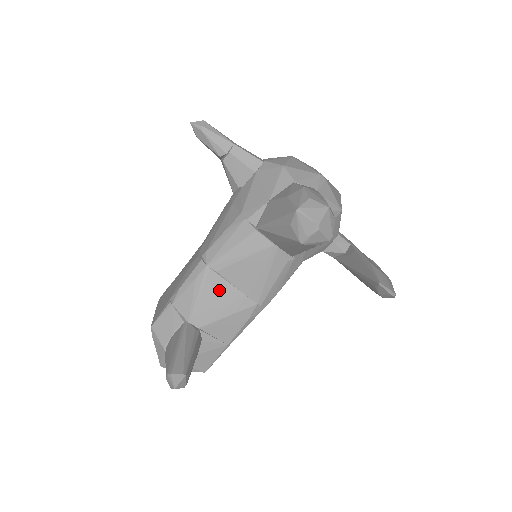
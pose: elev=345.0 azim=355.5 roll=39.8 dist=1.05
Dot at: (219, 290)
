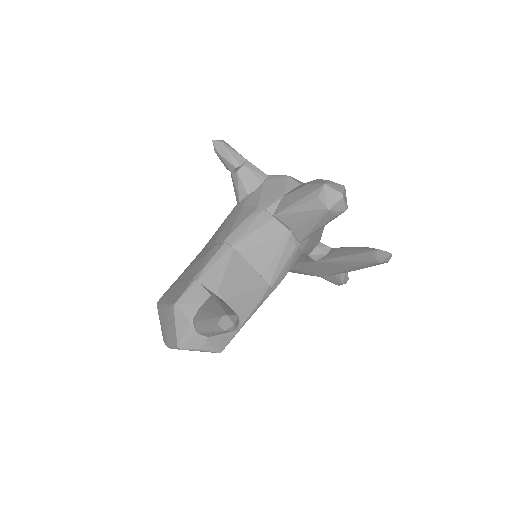
Dot at: (241, 268)
